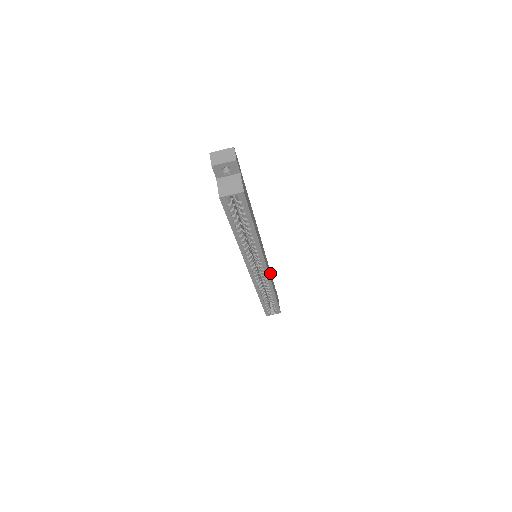
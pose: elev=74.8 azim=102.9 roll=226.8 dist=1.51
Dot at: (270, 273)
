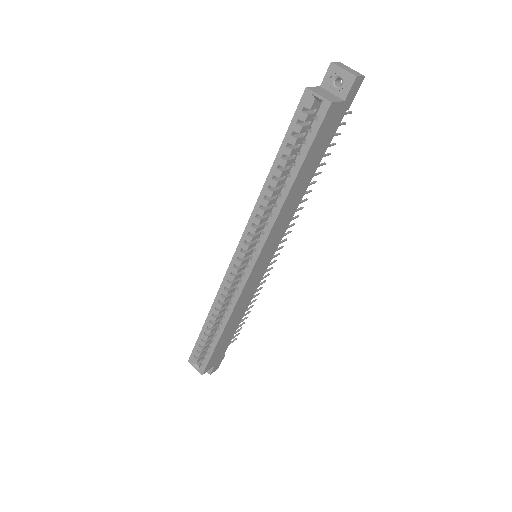
Dot at: (244, 308)
